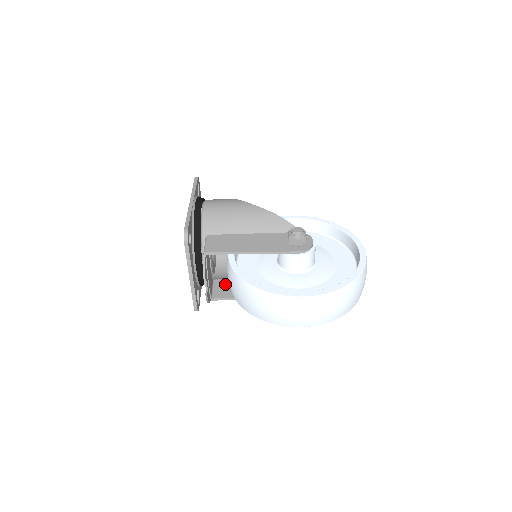
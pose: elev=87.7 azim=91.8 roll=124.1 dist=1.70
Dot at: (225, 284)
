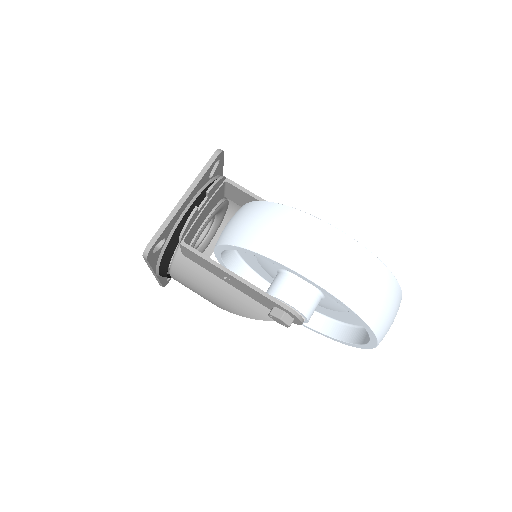
Dot at: occluded
